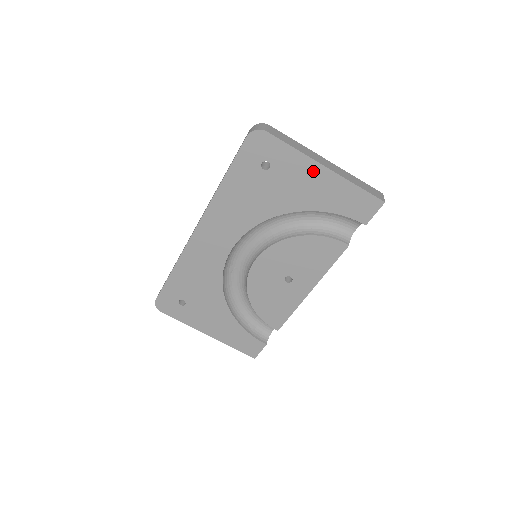
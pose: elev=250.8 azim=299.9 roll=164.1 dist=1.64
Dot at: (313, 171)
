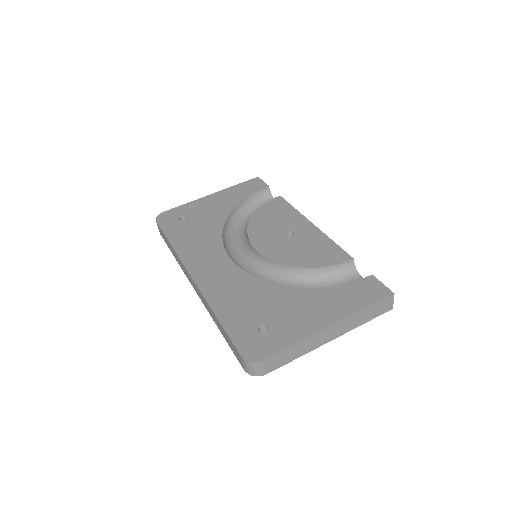
Dot at: (208, 200)
